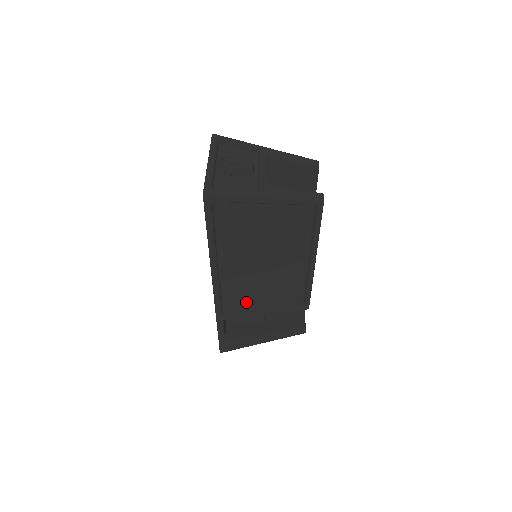
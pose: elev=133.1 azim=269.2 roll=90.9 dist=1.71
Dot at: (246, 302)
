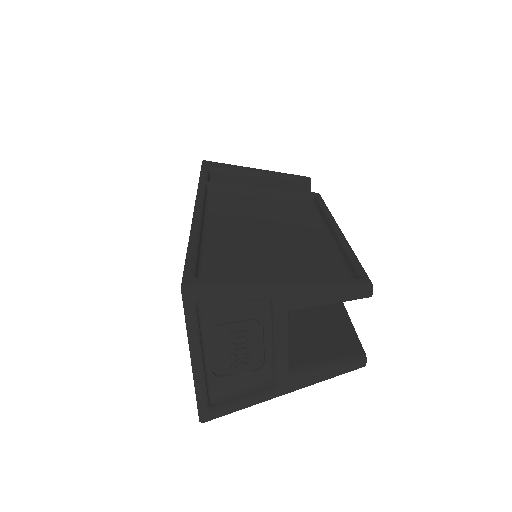
Dot at: occluded
